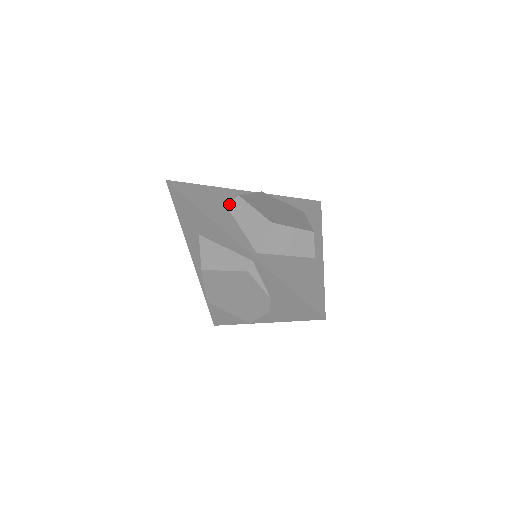
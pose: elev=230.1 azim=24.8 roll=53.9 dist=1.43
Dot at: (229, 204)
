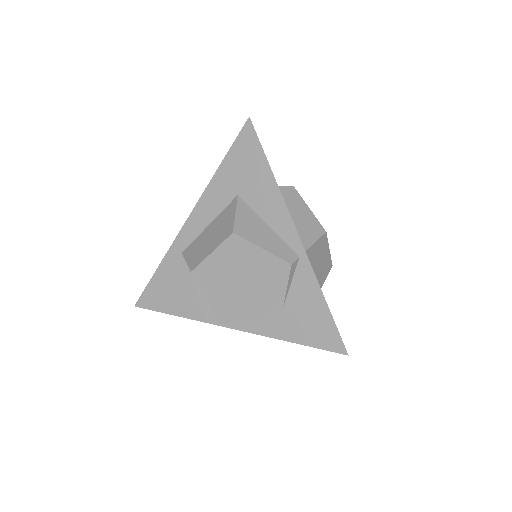
Dot at: (281, 187)
